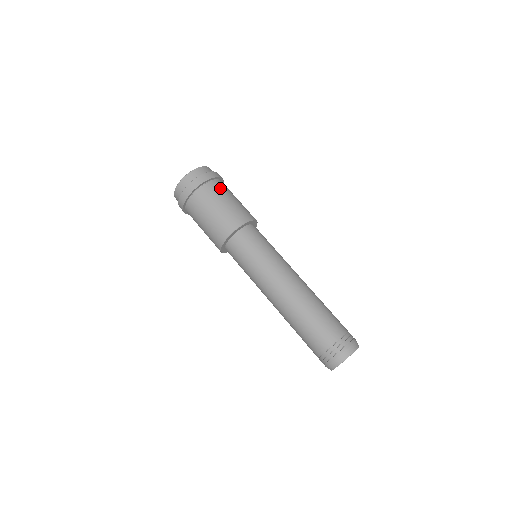
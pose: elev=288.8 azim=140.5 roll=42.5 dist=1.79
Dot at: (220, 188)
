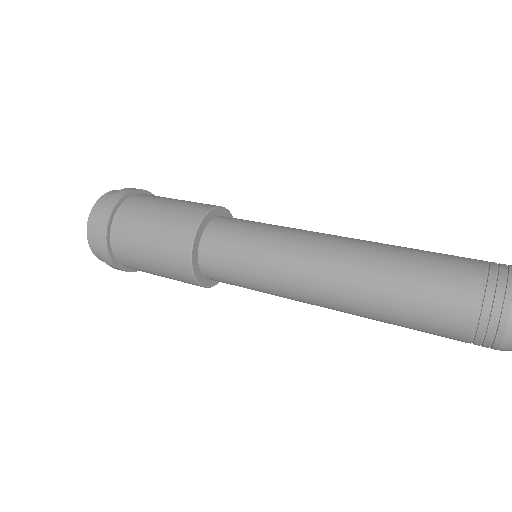
Dot at: (158, 196)
